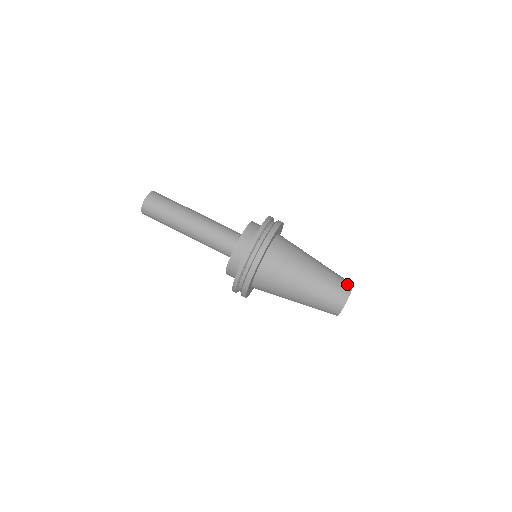
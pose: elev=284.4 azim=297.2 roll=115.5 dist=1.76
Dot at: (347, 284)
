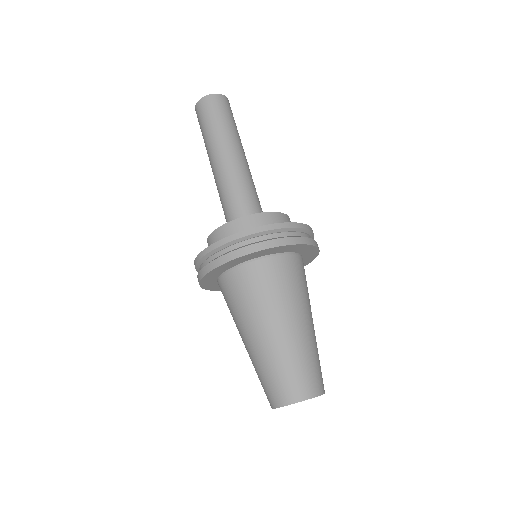
Dot at: (315, 386)
